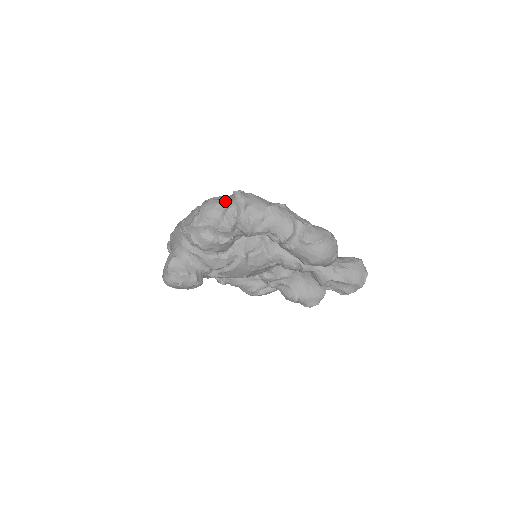
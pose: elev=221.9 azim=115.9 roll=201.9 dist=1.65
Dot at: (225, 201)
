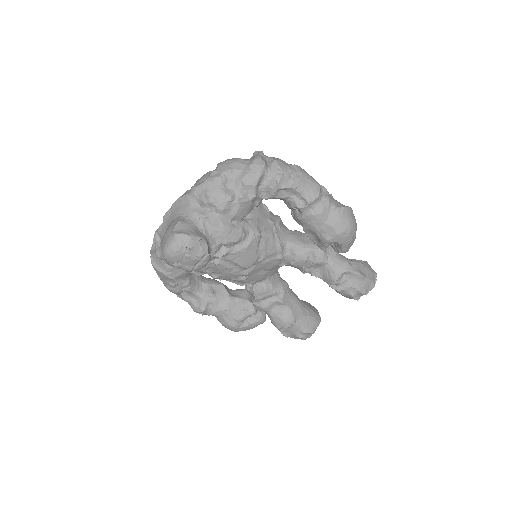
Dot at: (246, 159)
